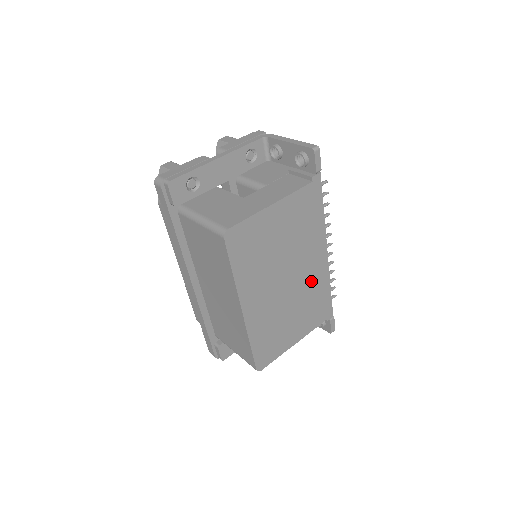
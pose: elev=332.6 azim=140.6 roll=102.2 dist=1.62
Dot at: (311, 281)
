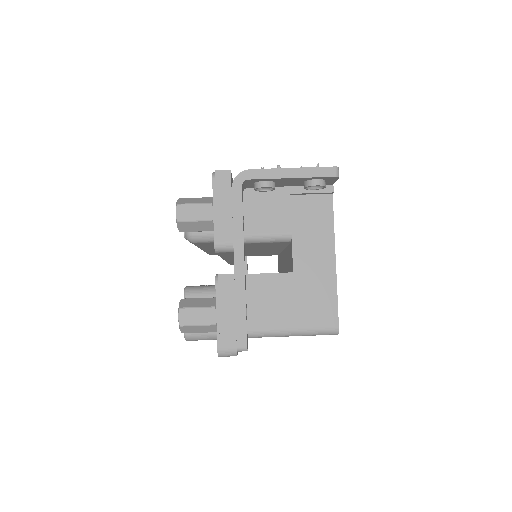
Dot at: occluded
